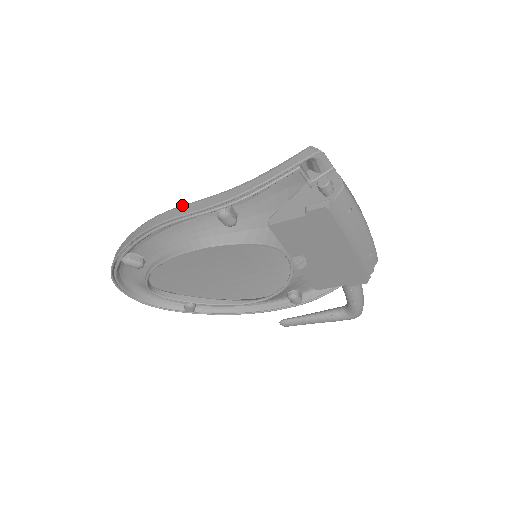
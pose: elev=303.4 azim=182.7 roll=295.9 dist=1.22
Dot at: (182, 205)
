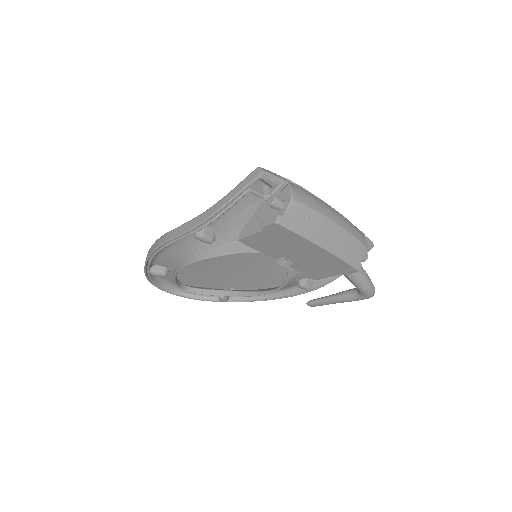
Dot at: (171, 230)
